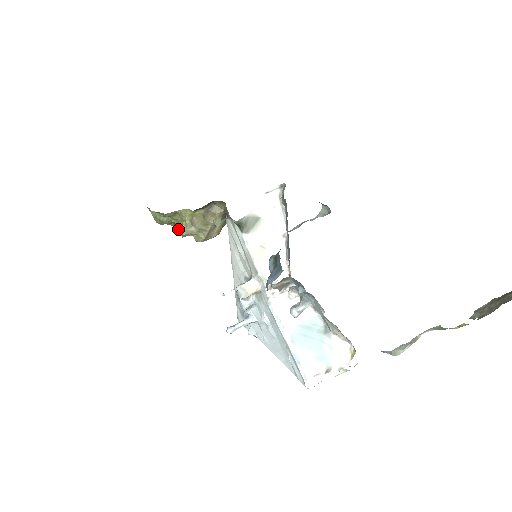
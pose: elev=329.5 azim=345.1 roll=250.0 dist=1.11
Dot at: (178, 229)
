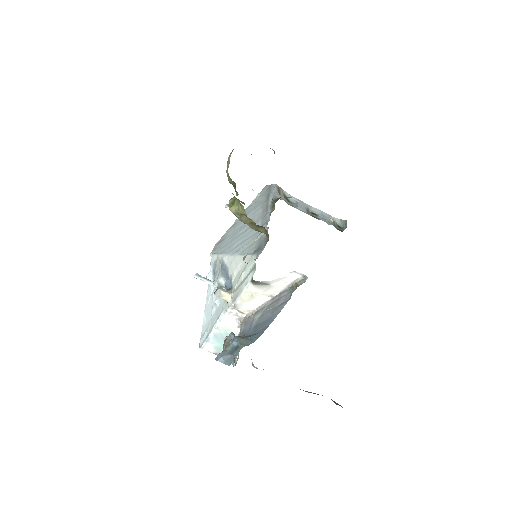
Dot at: occluded
